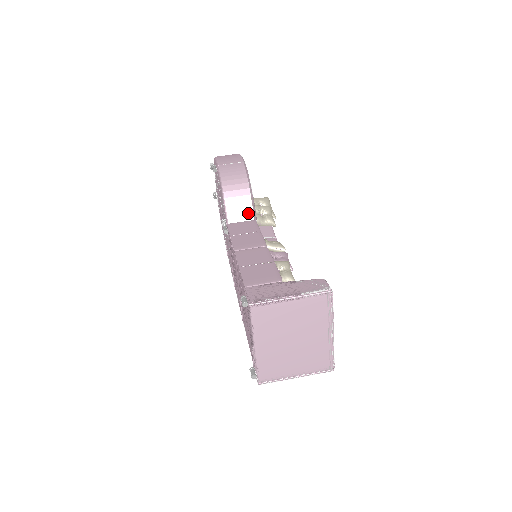
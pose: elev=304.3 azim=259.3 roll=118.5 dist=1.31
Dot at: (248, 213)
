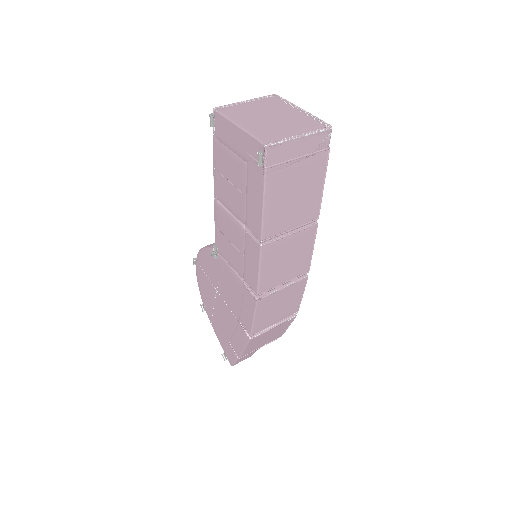
Dot at: occluded
